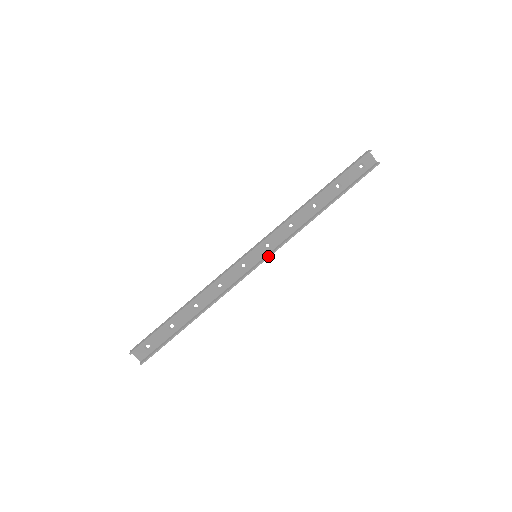
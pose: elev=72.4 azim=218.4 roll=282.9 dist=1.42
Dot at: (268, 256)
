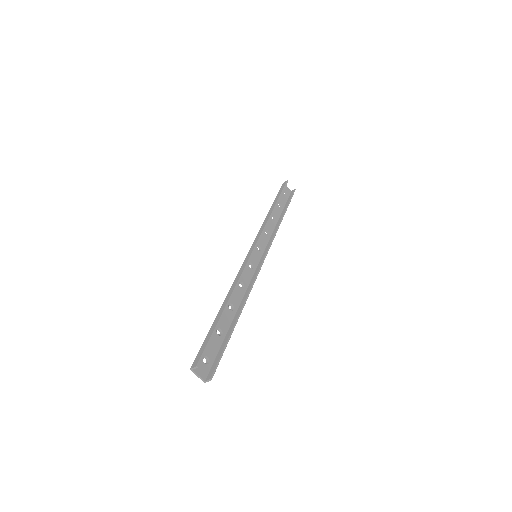
Dot at: (266, 253)
